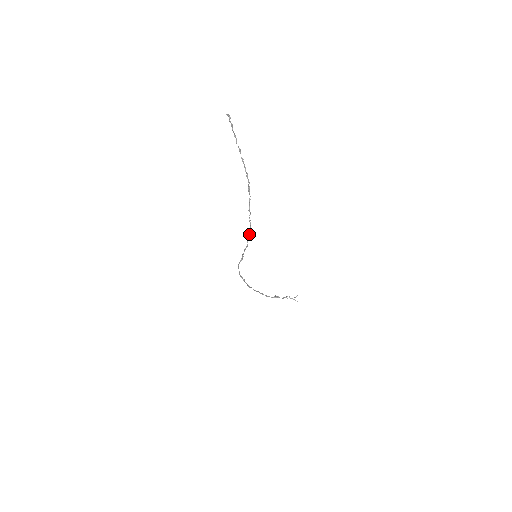
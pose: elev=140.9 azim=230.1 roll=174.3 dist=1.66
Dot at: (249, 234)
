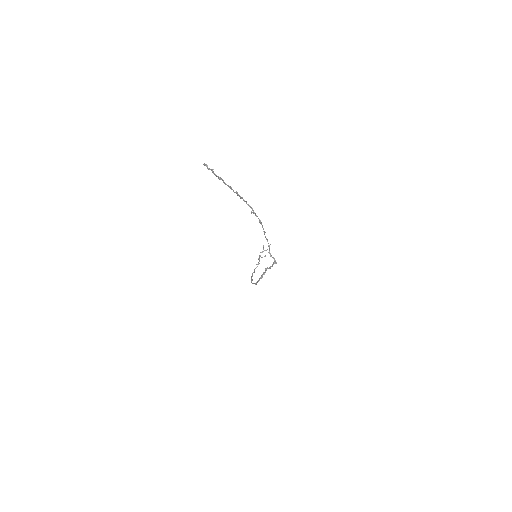
Dot at: (269, 249)
